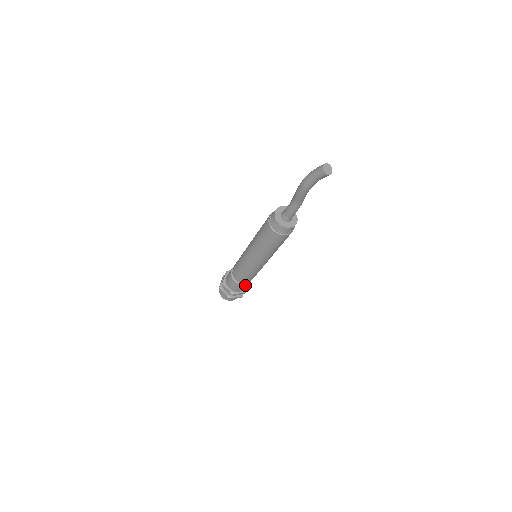
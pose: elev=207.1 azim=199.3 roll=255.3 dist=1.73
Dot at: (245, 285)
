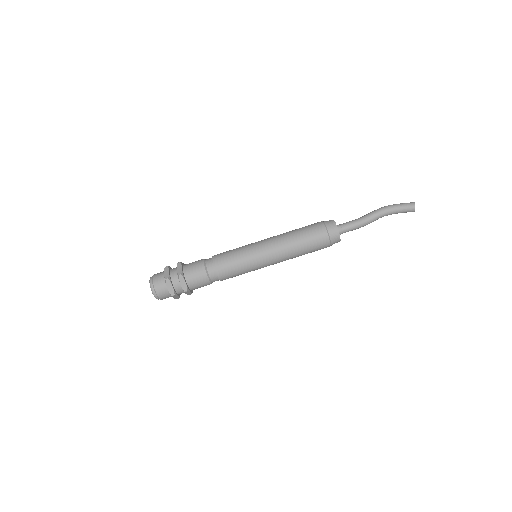
Dot at: (205, 277)
